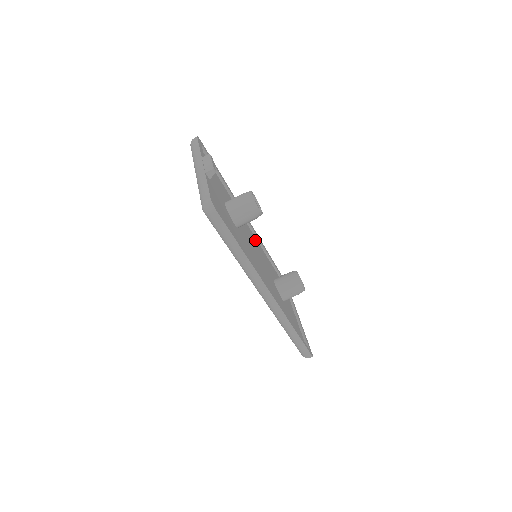
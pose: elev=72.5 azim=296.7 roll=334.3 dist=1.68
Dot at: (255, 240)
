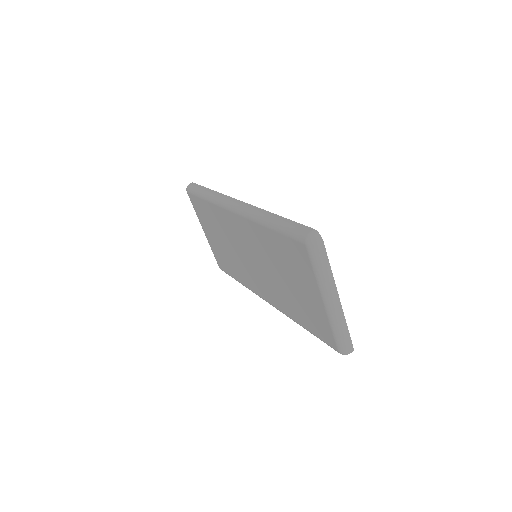
Dot at: occluded
